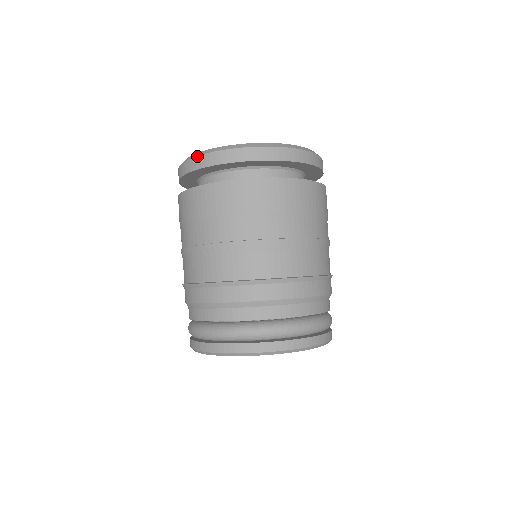
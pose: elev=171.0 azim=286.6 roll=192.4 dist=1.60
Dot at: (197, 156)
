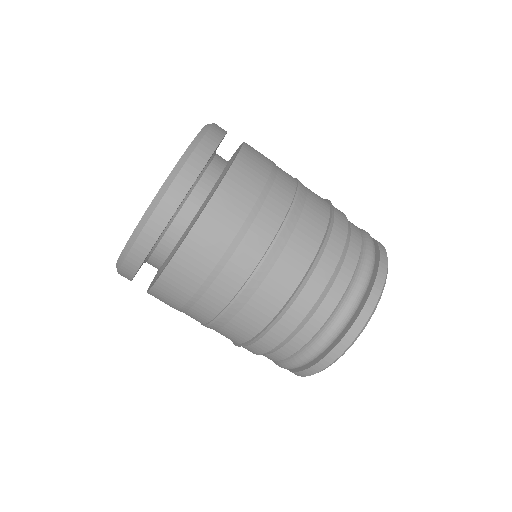
Dot at: (132, 246)
